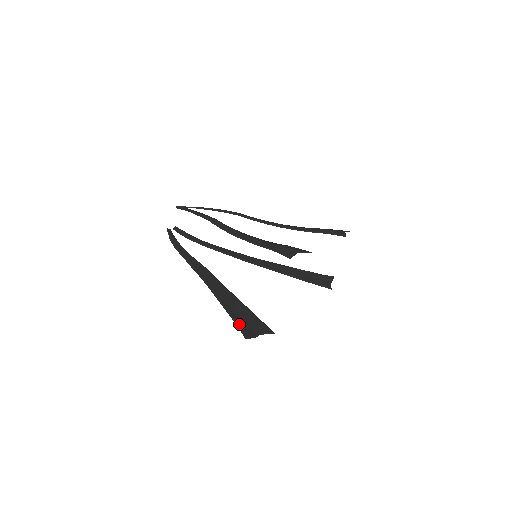
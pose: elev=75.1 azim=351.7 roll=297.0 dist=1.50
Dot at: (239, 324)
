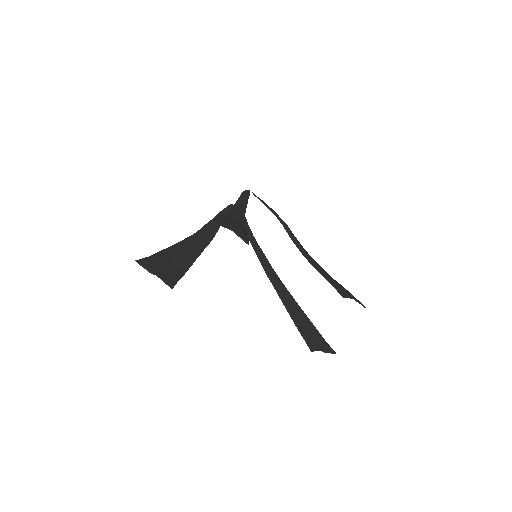
Dot at: (153, 257)
